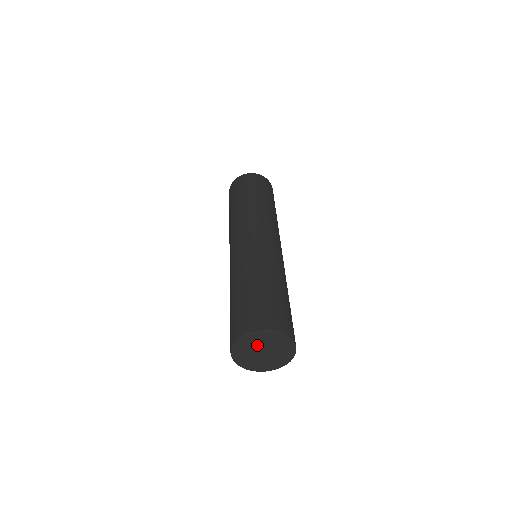
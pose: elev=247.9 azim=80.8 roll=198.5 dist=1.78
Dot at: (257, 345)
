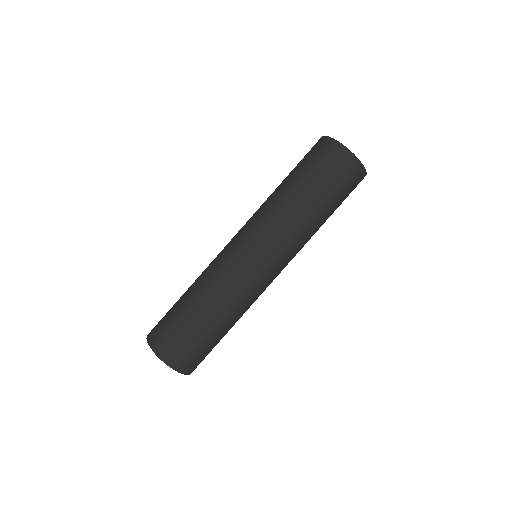
Dot at: occluded
